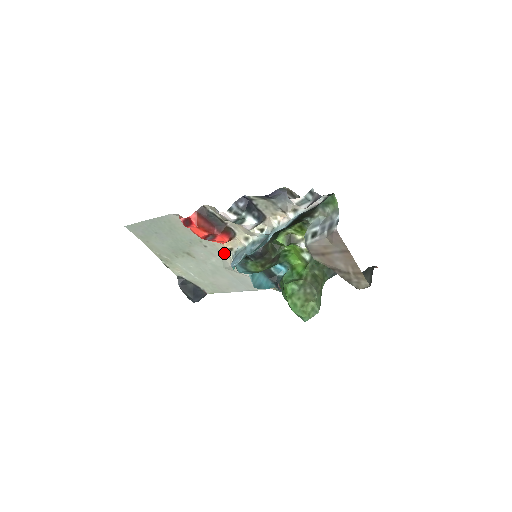
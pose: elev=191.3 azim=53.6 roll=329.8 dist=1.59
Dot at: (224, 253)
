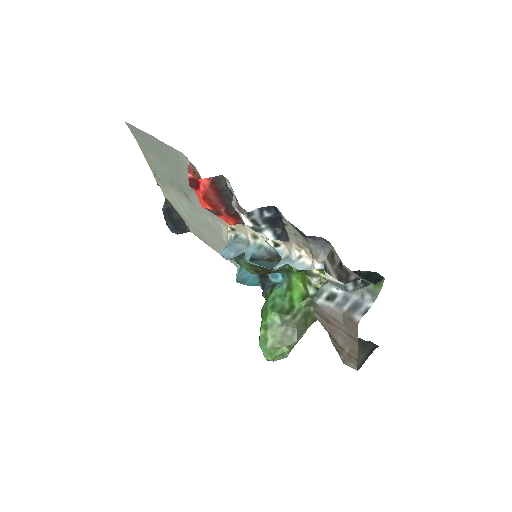
Dot at: (224, 224)
